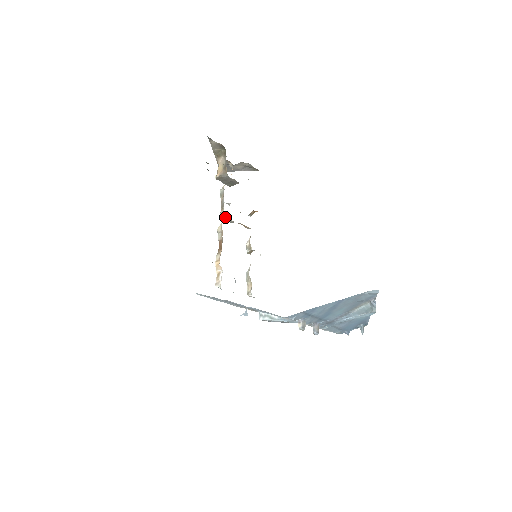
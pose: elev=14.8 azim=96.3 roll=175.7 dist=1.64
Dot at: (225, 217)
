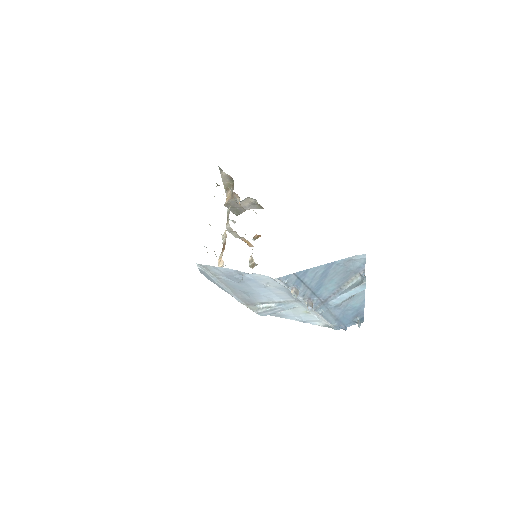
Dot at: (230, 228)
